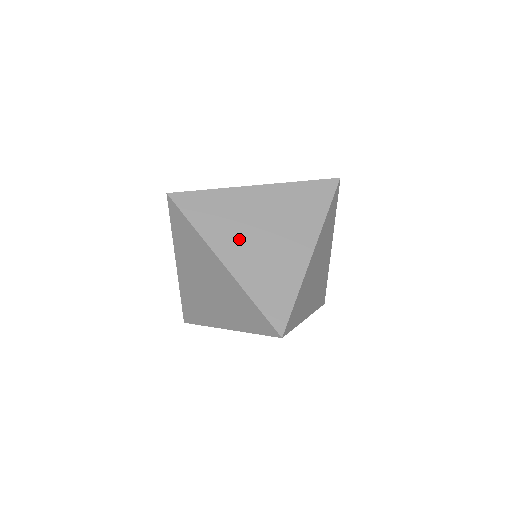
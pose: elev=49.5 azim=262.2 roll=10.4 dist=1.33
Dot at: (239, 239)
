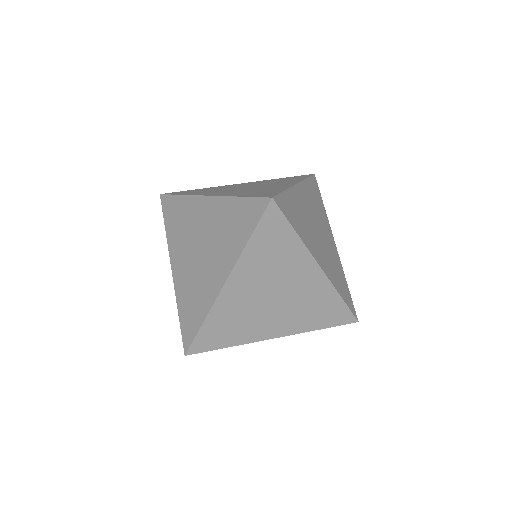
Dot at: (224, 191)
